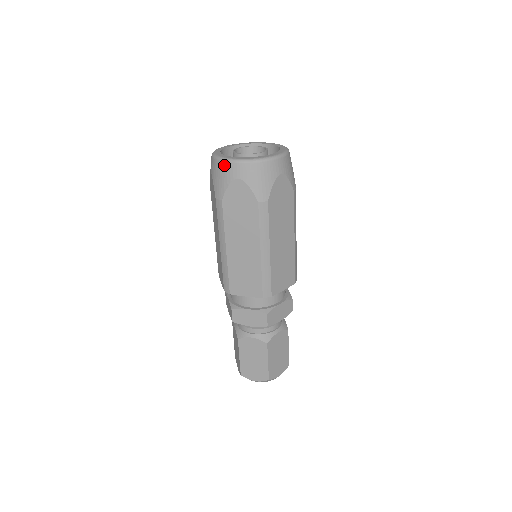
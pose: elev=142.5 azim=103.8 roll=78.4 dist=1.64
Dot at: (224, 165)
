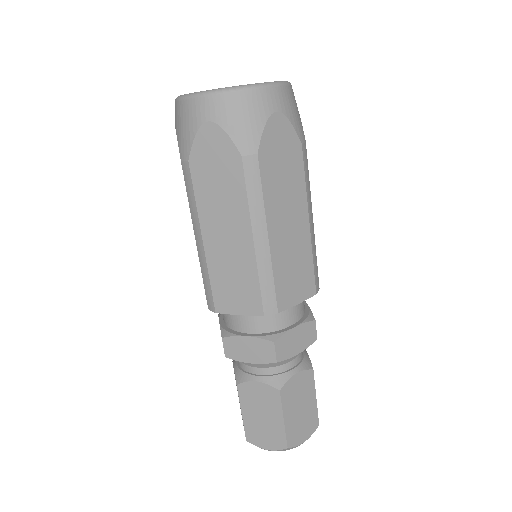
Dot at: (187, 104)
